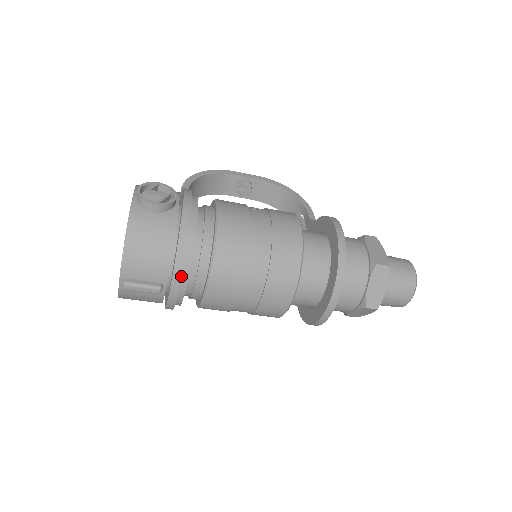
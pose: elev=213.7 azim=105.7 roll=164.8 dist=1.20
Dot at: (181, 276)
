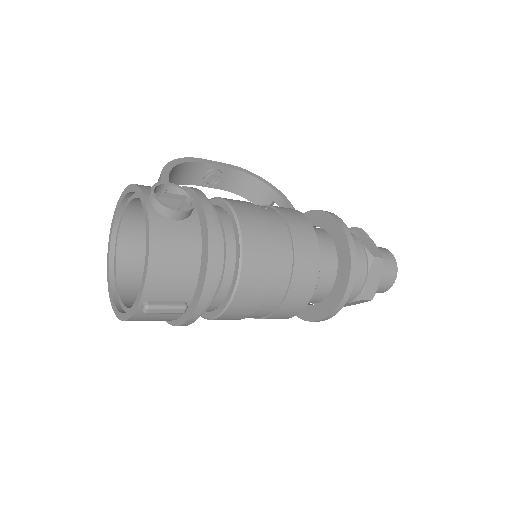
Dot at: (211, 291)
